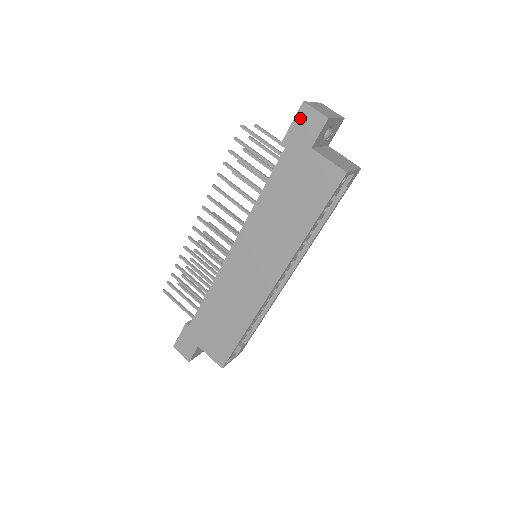
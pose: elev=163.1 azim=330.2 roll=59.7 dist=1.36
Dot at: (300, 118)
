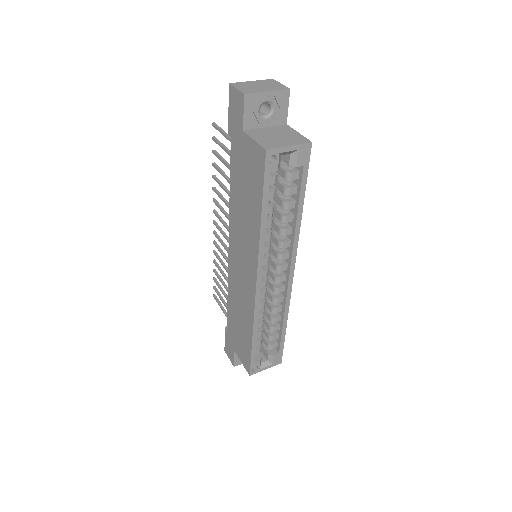
Dot at: (231, 102)
